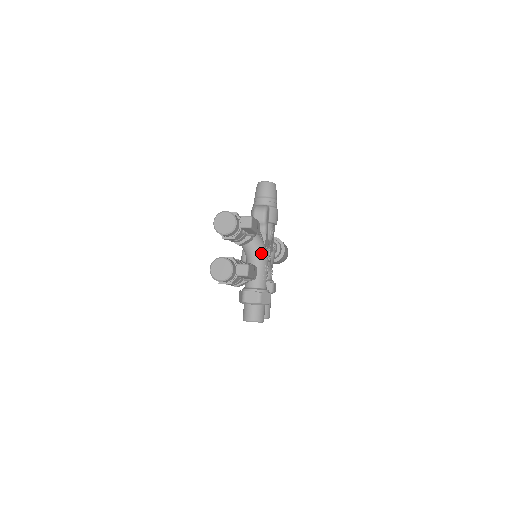
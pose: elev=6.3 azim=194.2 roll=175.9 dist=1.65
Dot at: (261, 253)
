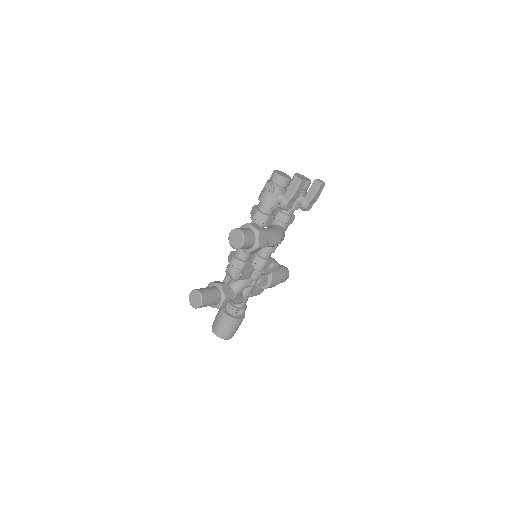
Dot at: (281, 233)
